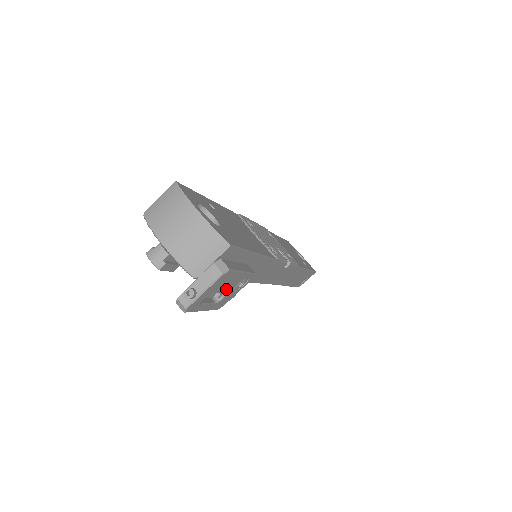
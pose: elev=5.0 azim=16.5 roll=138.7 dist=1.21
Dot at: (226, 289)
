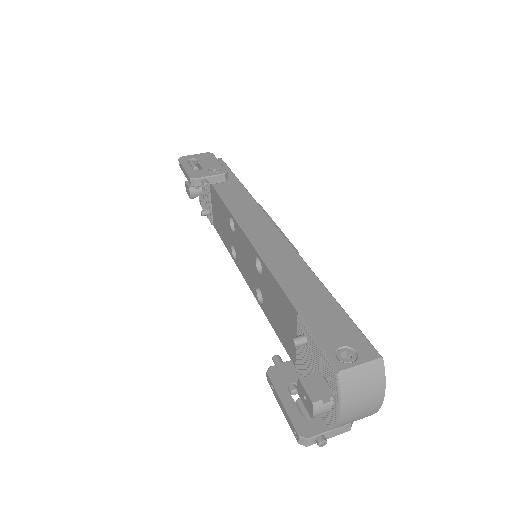
Dot at: occluded
